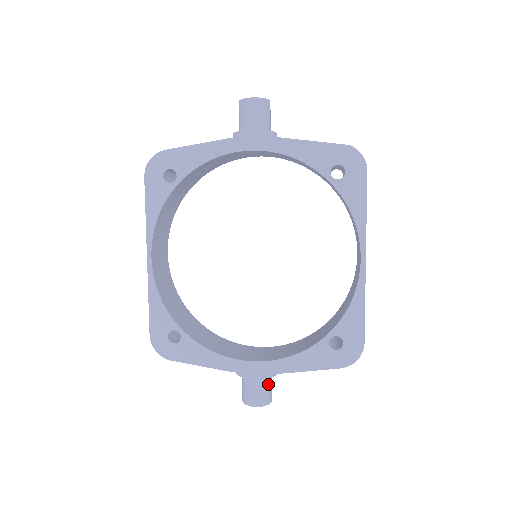
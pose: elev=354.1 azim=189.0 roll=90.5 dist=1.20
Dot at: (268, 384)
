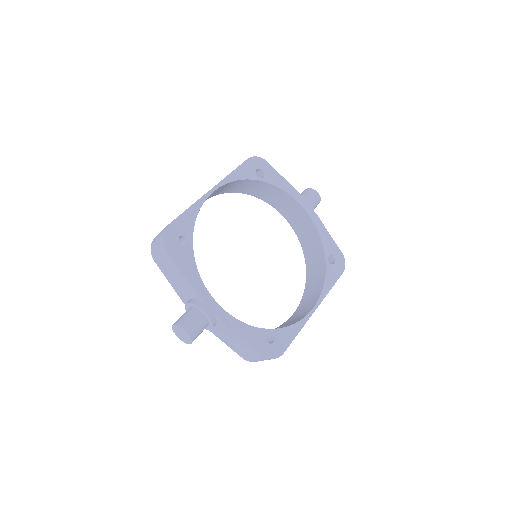
Dot at: occluded
